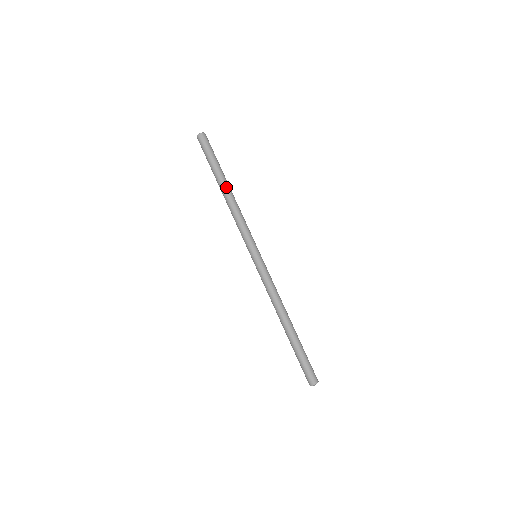
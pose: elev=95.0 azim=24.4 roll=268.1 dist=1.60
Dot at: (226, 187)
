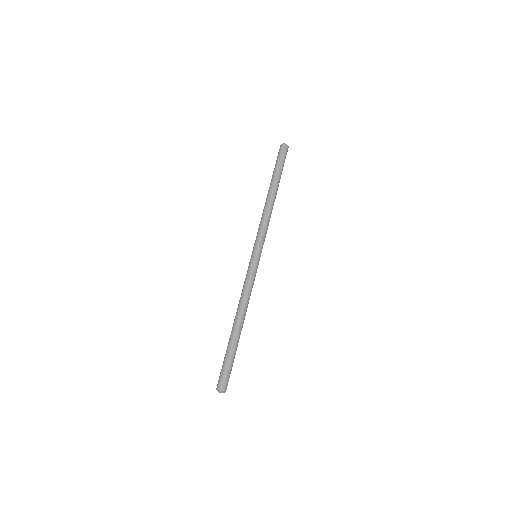
Dot at: (276, 192)
